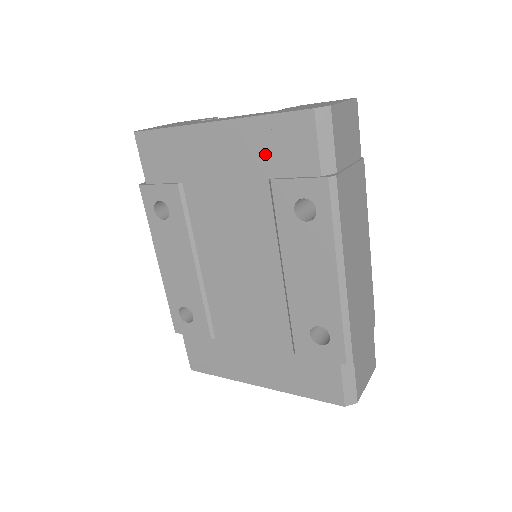
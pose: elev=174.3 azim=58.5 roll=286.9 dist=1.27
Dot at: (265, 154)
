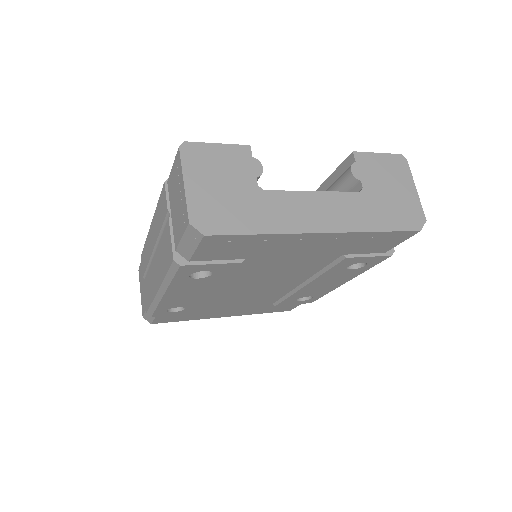
Dot at: (355, 246)
